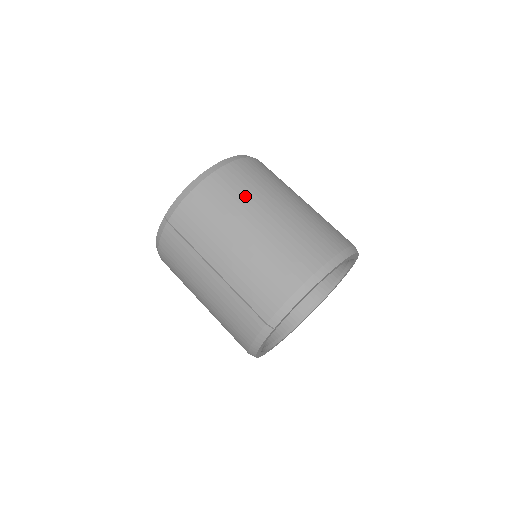
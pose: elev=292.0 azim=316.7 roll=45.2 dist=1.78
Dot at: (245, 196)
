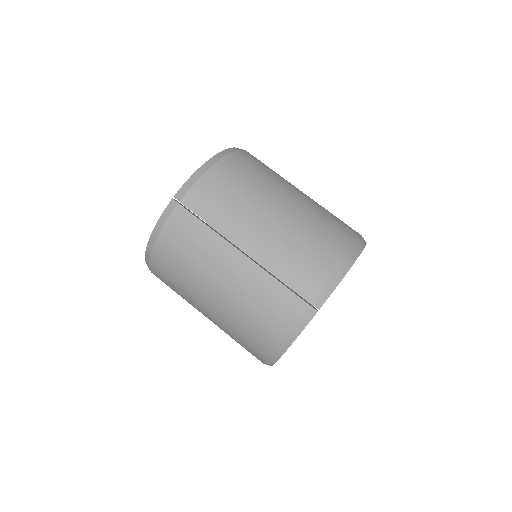
Dot at: (265, 179)
